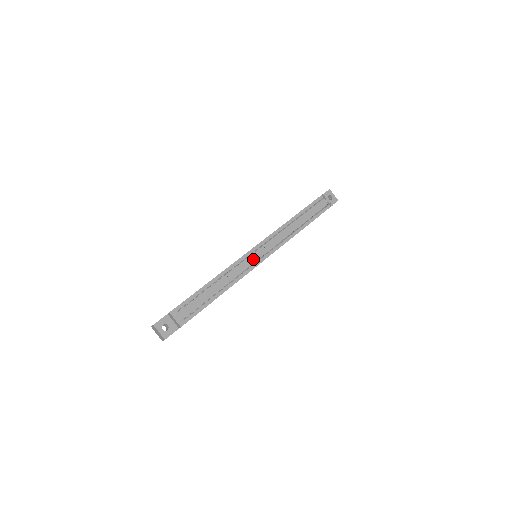
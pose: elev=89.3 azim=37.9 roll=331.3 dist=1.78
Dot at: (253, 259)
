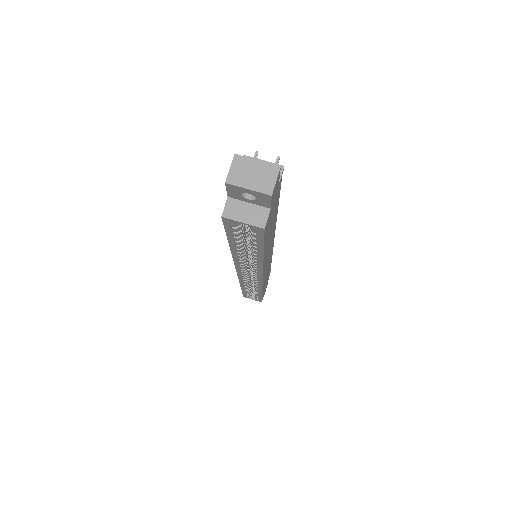
Dot at: occluded
